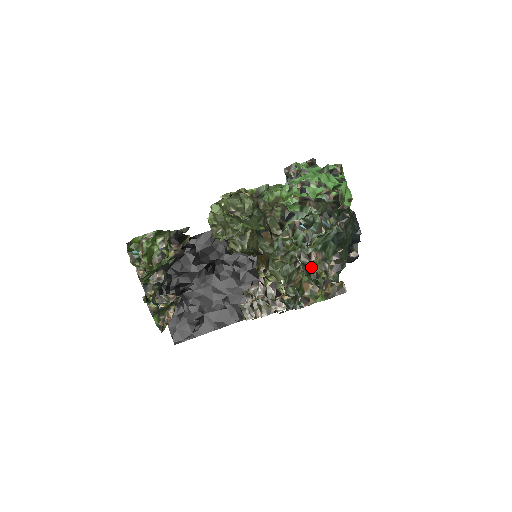
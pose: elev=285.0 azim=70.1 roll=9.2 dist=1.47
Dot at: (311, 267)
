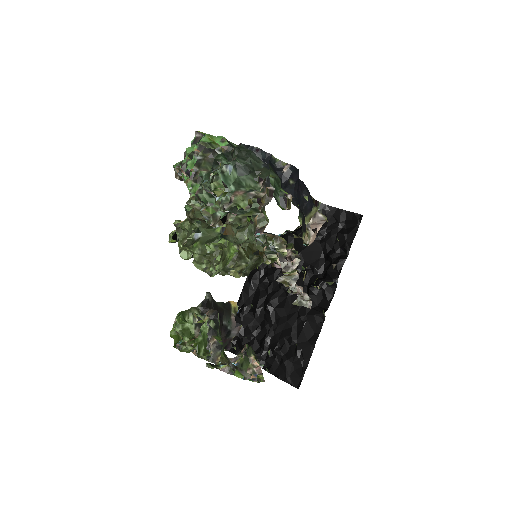
Dot at: (236, 205)
